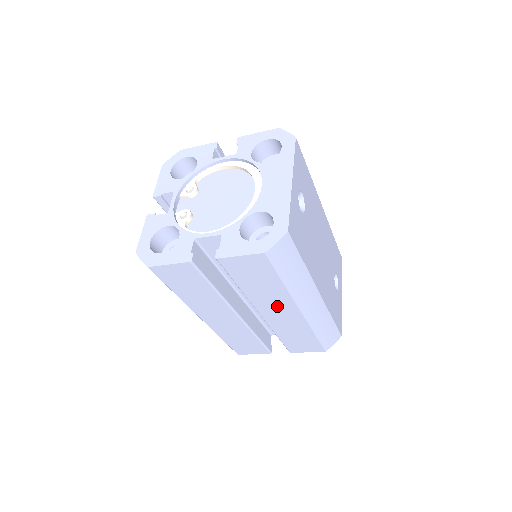
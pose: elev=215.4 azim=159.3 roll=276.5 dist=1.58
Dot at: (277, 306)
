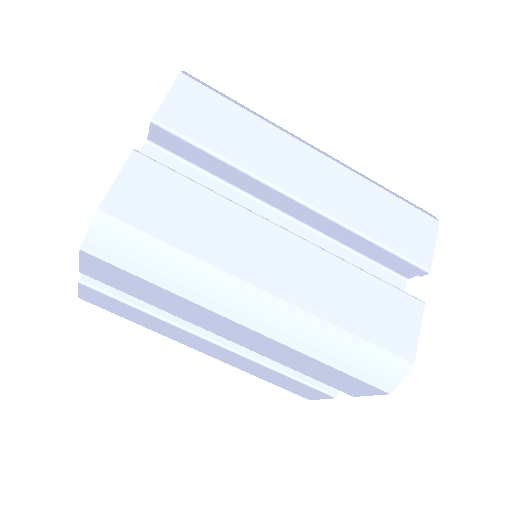
Dot at: (293, 164)
